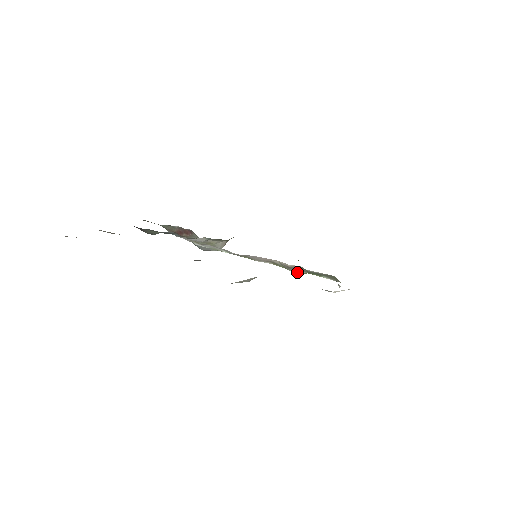
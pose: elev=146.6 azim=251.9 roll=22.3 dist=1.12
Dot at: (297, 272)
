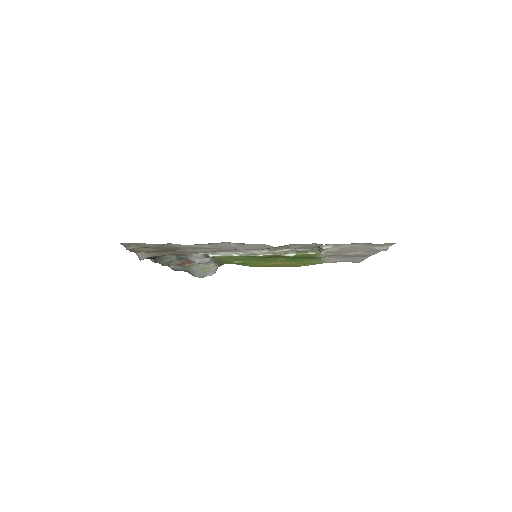
Dot at: (290, 255)
